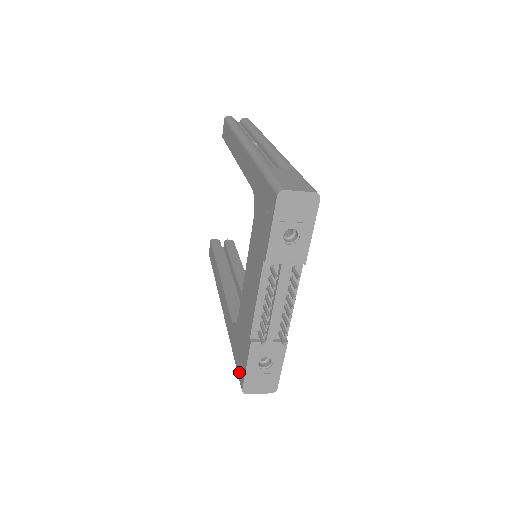
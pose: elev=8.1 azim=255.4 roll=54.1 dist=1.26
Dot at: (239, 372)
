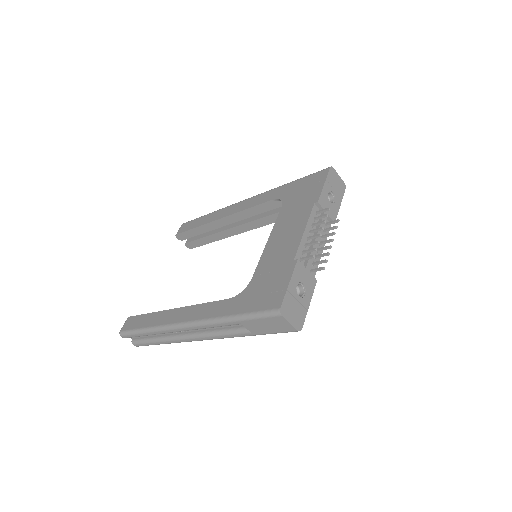
Dot at: (267, 304)
